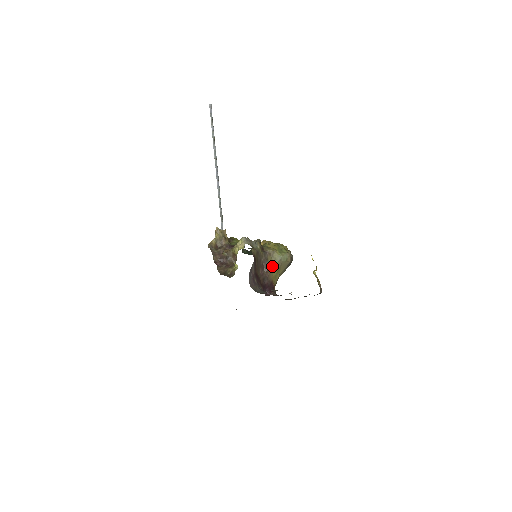
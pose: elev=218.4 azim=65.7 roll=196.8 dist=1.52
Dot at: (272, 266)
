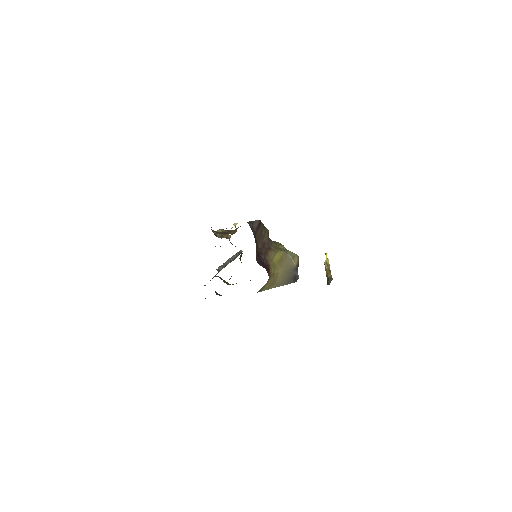
Dot at: (275, 251)
